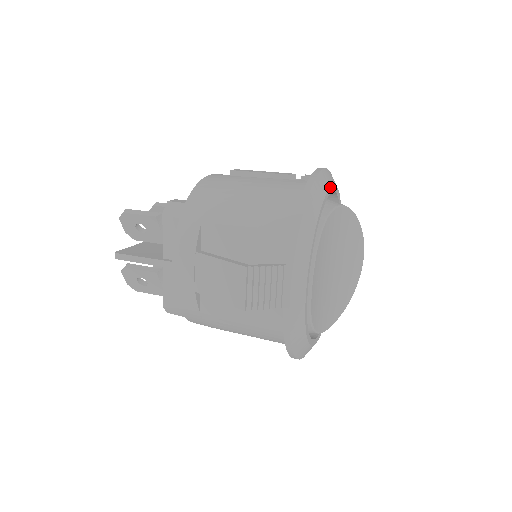
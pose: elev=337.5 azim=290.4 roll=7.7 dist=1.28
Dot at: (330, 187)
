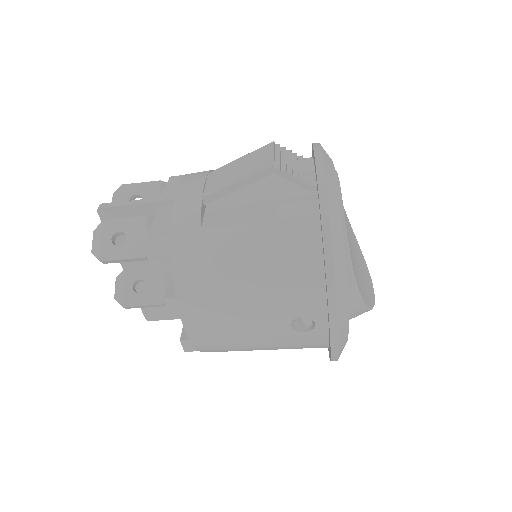
Dot at: occluded
